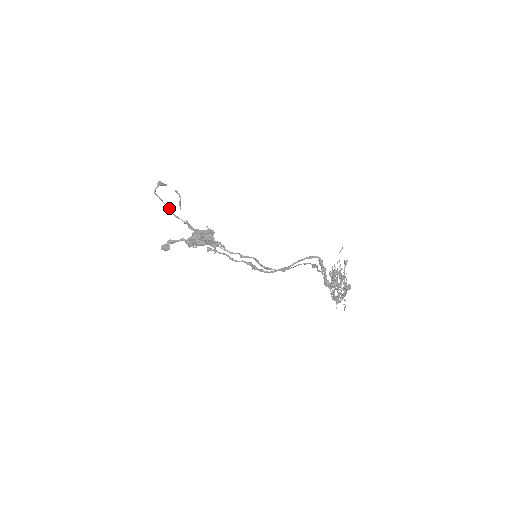
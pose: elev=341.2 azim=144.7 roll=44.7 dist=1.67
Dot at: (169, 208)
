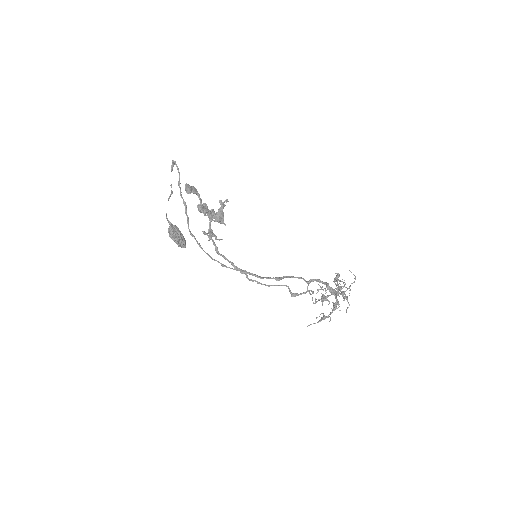
Dot at: occluded
